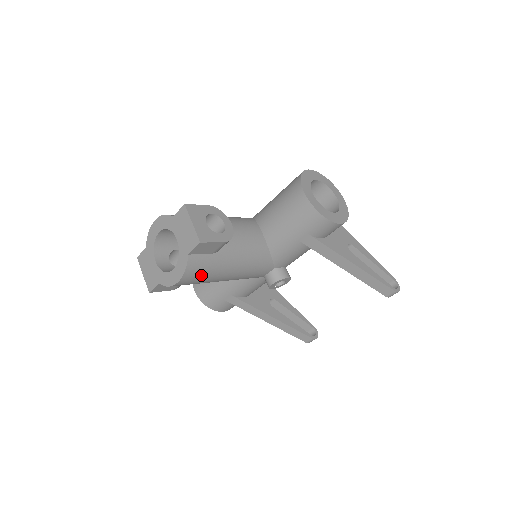
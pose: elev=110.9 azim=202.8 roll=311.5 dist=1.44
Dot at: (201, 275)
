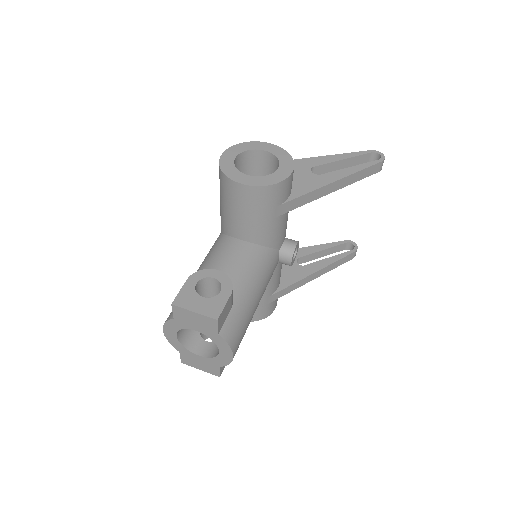
Dot at: (242, 330)
